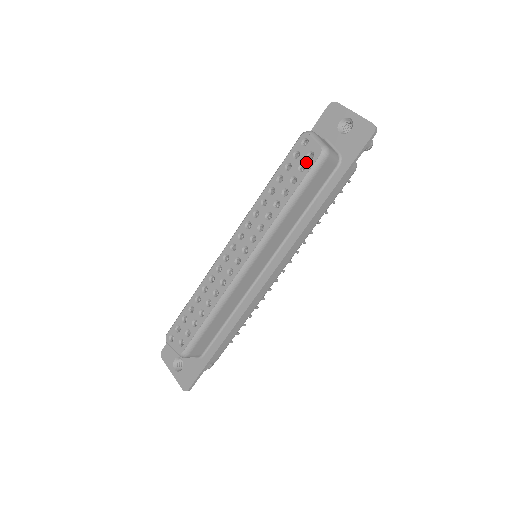
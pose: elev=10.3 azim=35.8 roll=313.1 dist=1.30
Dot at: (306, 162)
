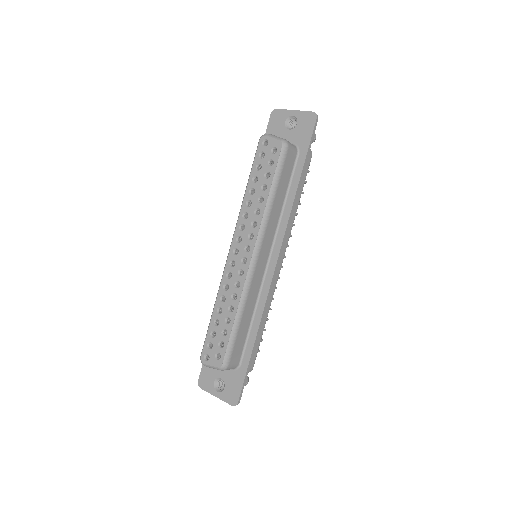
Dot at: (272, 157)
